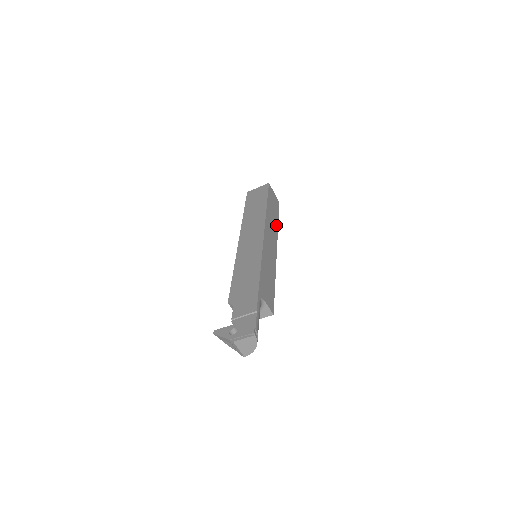
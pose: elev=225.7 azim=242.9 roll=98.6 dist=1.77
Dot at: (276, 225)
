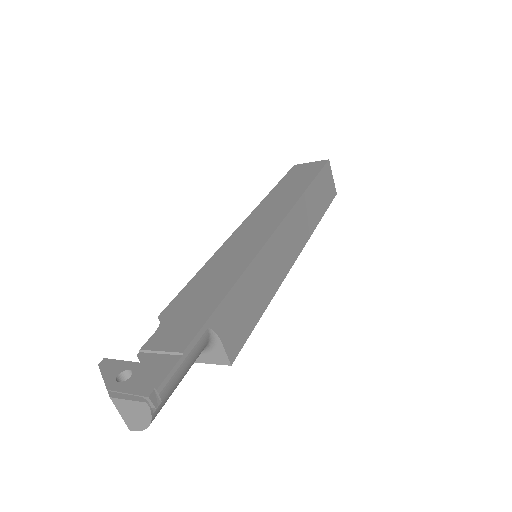
Dot at: (314, 221)
